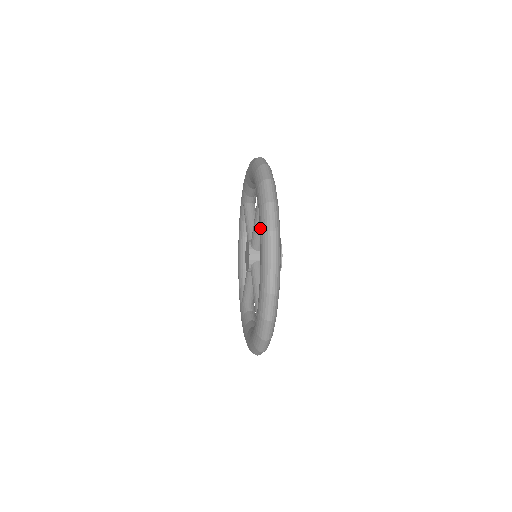
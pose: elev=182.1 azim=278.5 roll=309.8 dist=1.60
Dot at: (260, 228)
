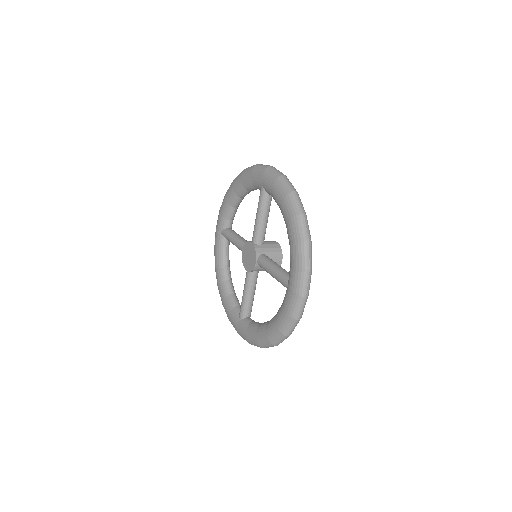
Dot at: (280, 196)
